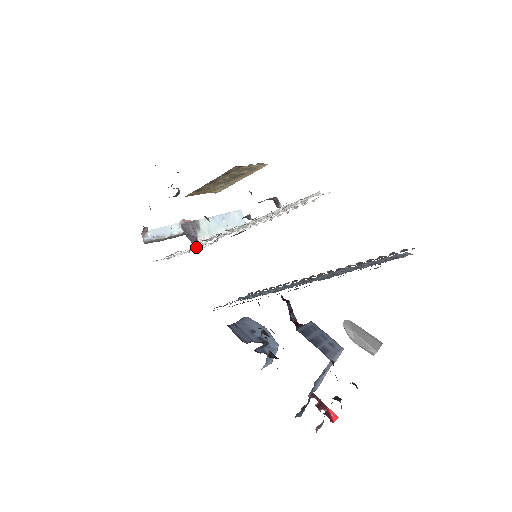
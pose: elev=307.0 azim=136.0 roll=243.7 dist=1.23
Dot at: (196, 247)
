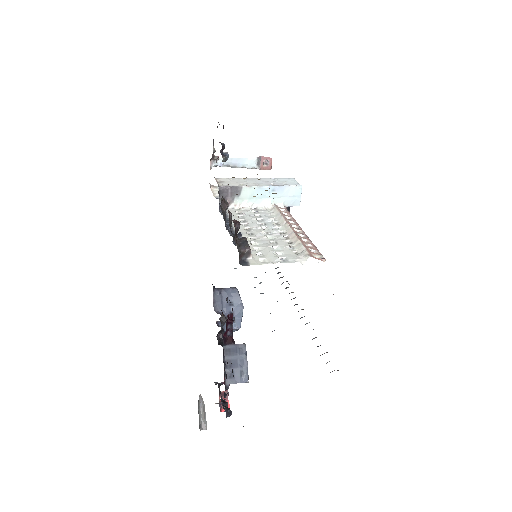
Dot at: occluded
